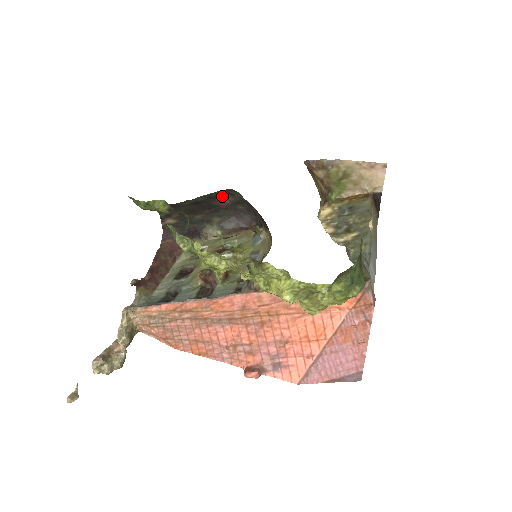
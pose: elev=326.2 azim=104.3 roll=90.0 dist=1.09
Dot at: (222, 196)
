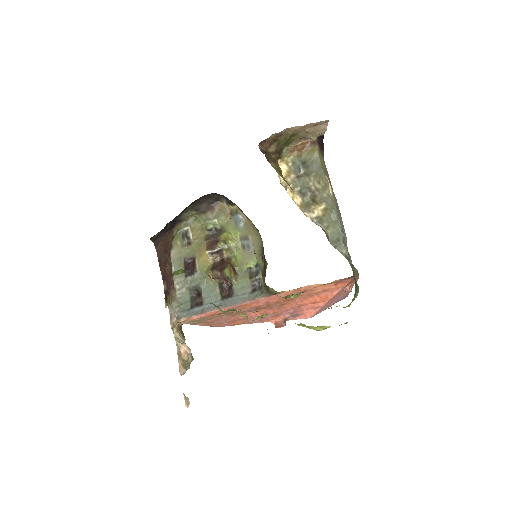
Dot at: occluded
